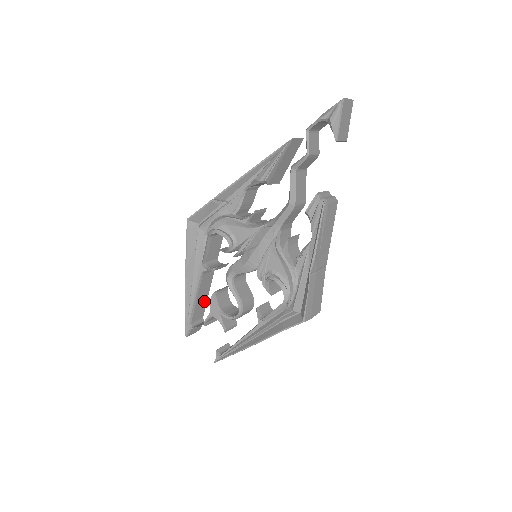
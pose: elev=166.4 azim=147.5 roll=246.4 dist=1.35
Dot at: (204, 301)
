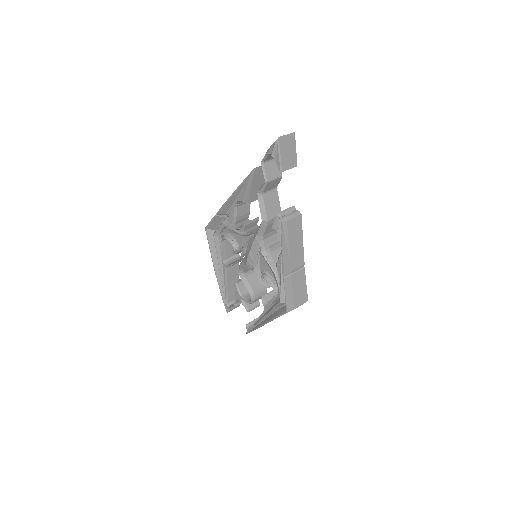
Dot at: occluded
